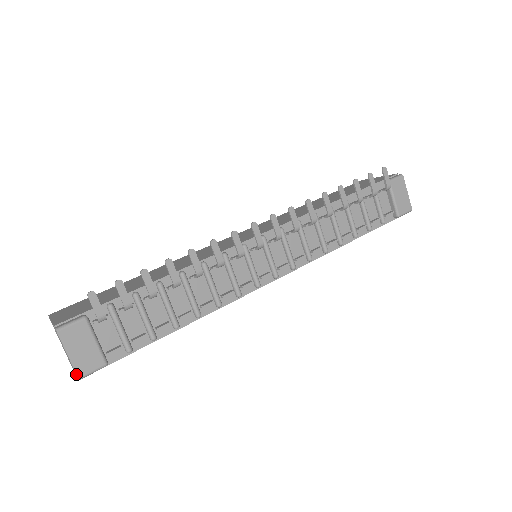
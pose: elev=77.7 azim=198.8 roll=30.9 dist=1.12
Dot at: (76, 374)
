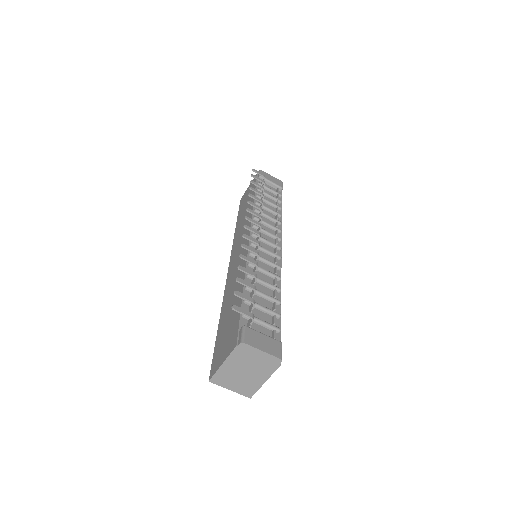
Dot at: (278, 358)
